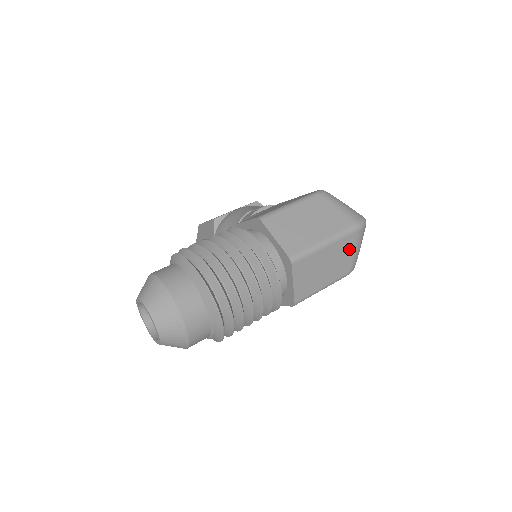
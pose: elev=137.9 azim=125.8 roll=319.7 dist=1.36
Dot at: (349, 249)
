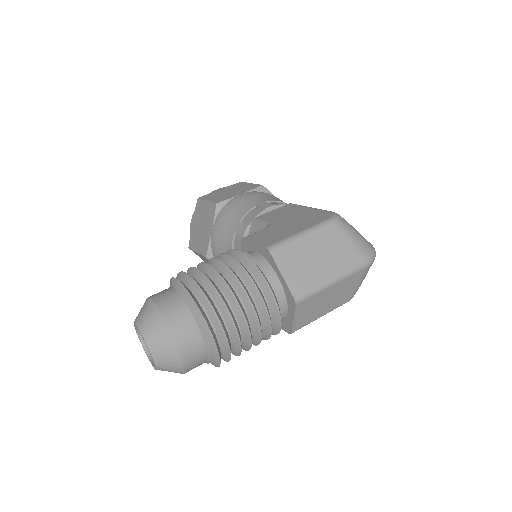
Dot at: (354, 283)
